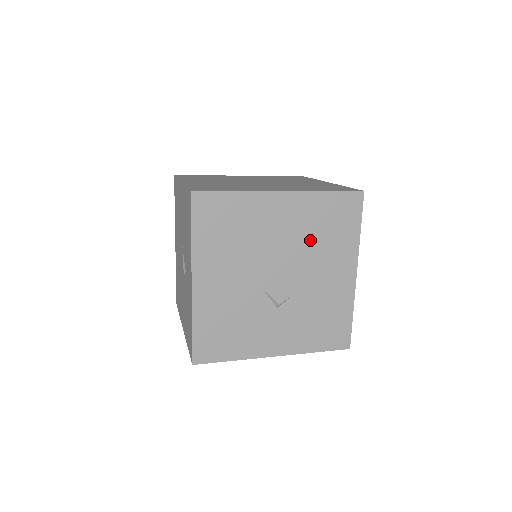
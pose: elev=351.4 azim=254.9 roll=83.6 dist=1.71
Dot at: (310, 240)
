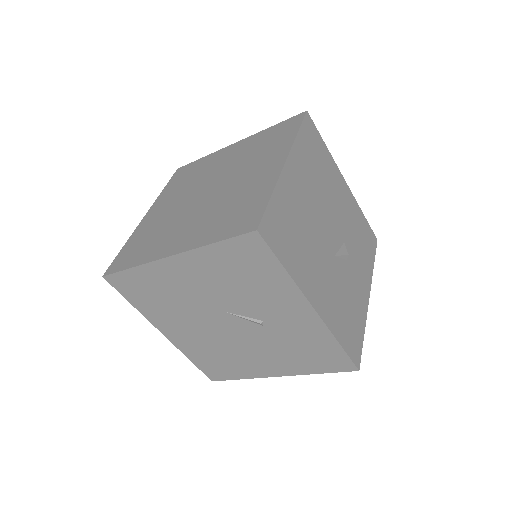
Dot at: (320, 184)
